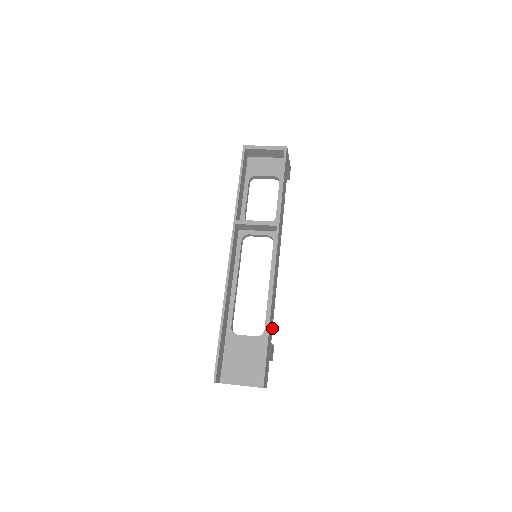
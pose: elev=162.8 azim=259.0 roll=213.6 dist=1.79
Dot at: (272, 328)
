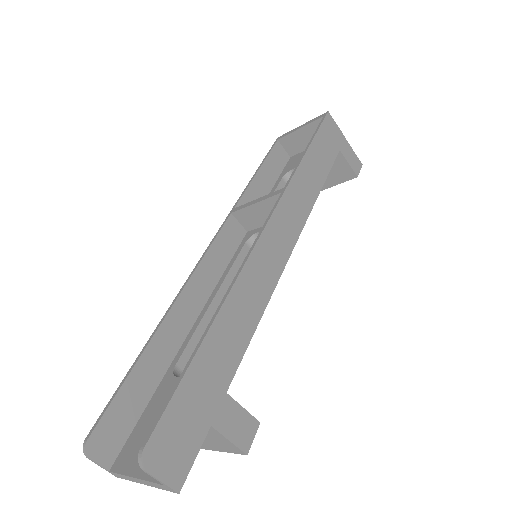
Dot at: (238, 363)
